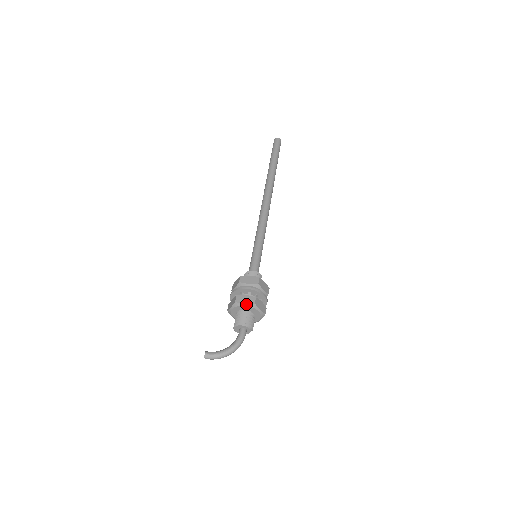
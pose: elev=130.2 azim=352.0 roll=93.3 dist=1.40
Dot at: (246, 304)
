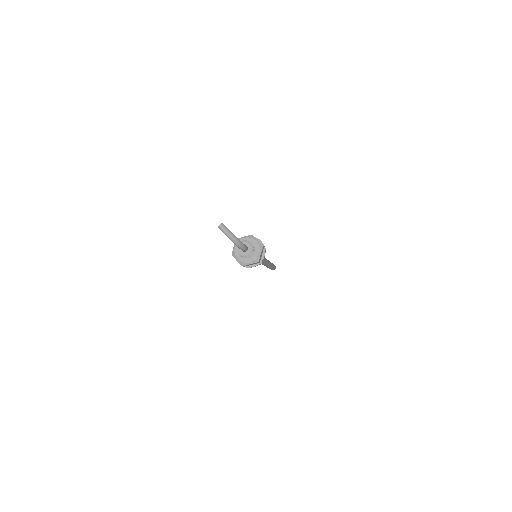
Dot at: (258, 241)
